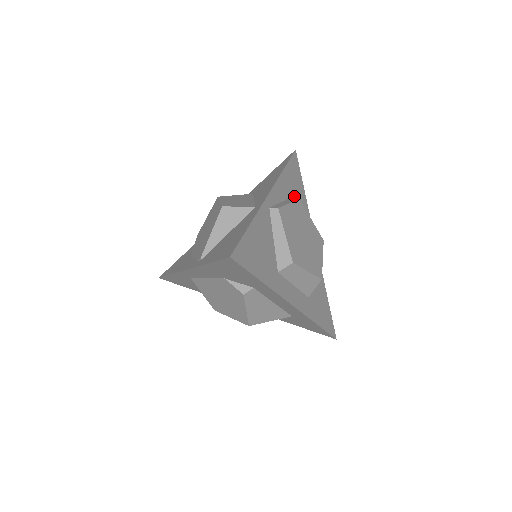
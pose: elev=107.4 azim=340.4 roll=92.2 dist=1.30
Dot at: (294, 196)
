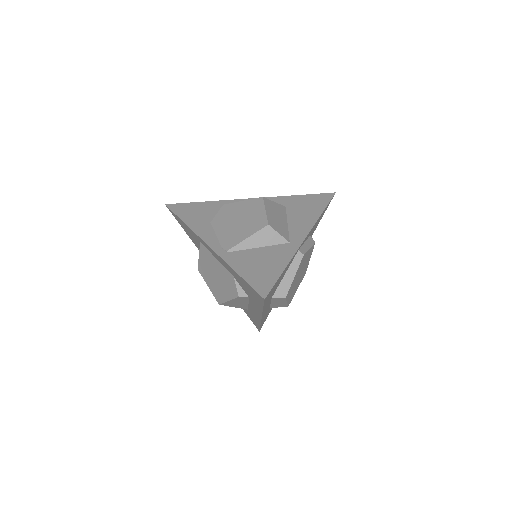
Dot at: occluded
